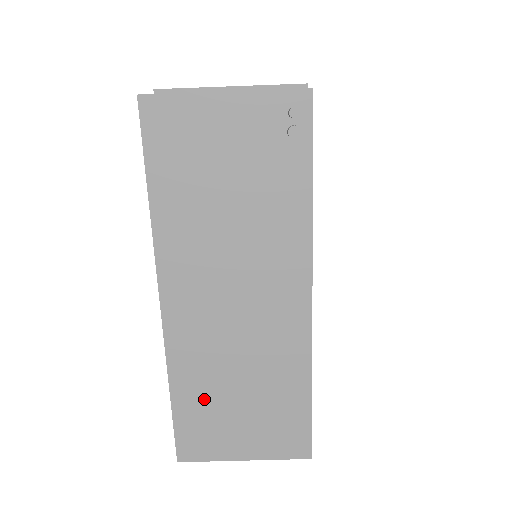
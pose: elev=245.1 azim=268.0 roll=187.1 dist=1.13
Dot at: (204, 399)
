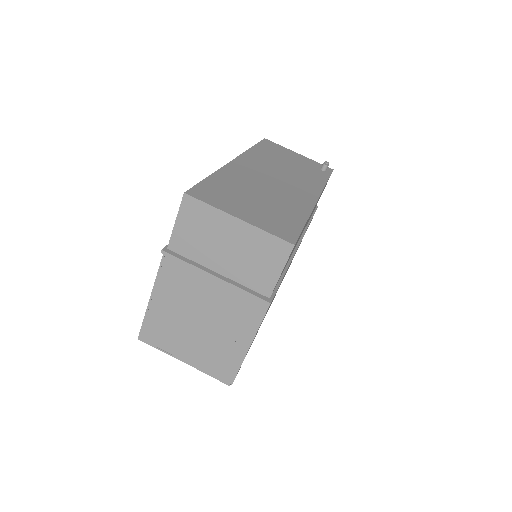
Dot at: (231, 187)
